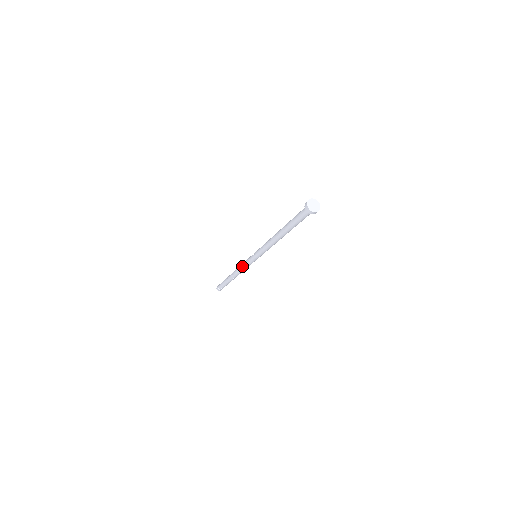
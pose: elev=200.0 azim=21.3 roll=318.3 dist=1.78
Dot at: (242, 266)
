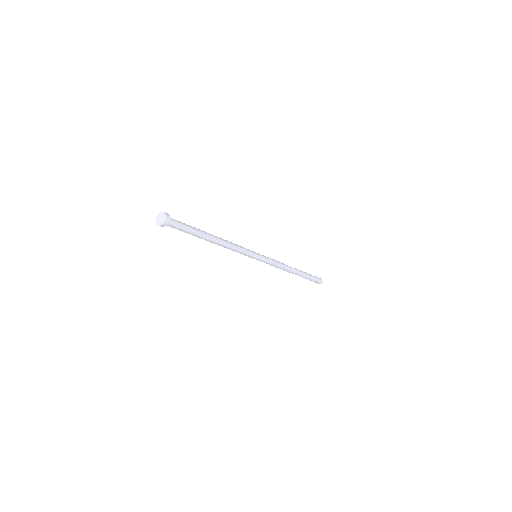
Dot at: occluded
